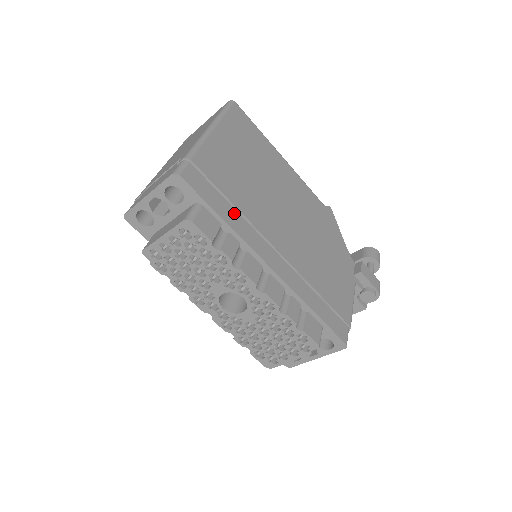
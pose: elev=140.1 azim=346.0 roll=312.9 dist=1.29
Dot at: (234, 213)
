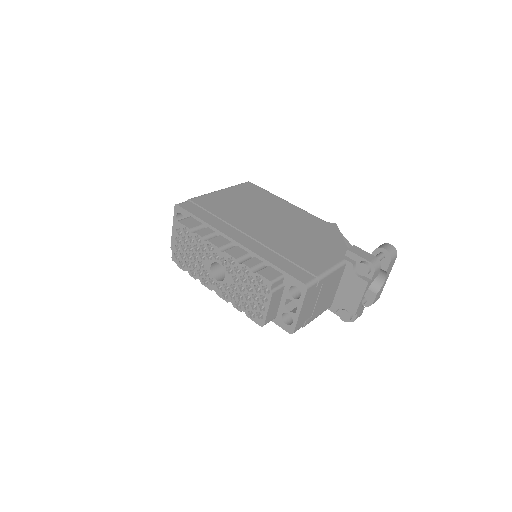
Dot at: (214, 219)
